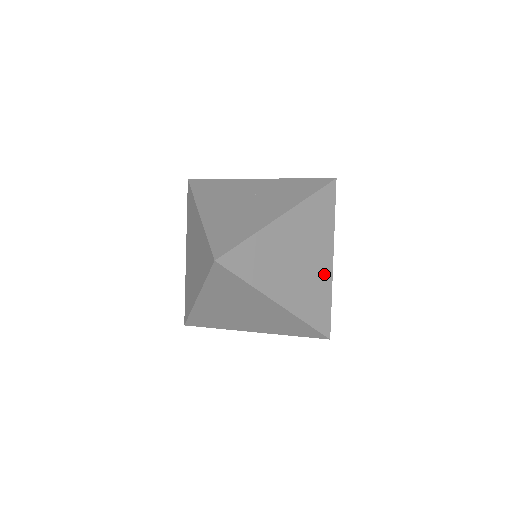
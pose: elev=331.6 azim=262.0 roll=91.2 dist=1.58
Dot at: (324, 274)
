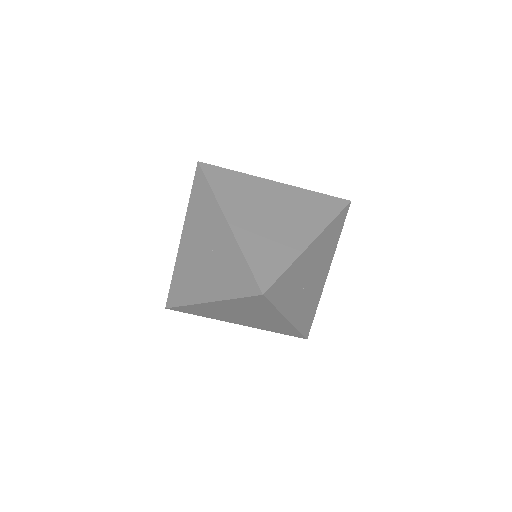
Dot at: (281, 323)
